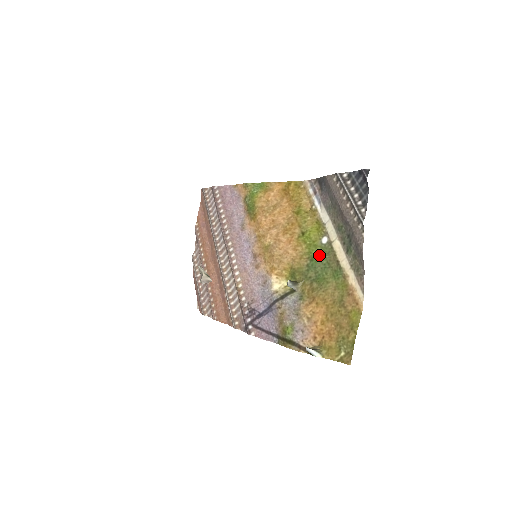
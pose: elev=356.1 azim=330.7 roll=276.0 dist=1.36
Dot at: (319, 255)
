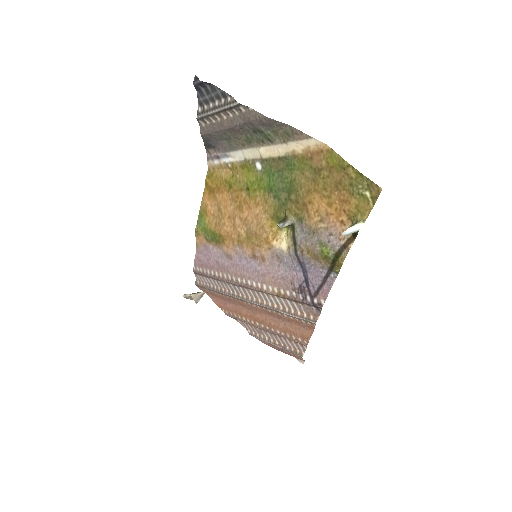
Dot at: (269, 179)
